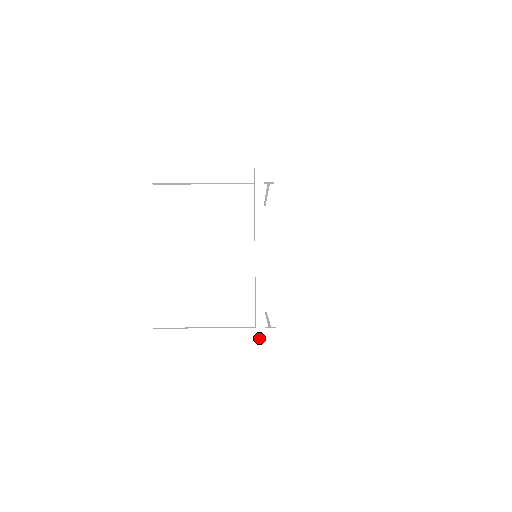
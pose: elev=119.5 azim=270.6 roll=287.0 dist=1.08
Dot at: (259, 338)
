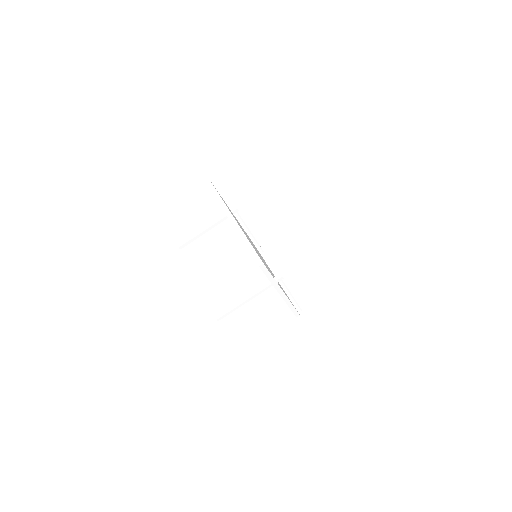
Dot at: (254, 256)
